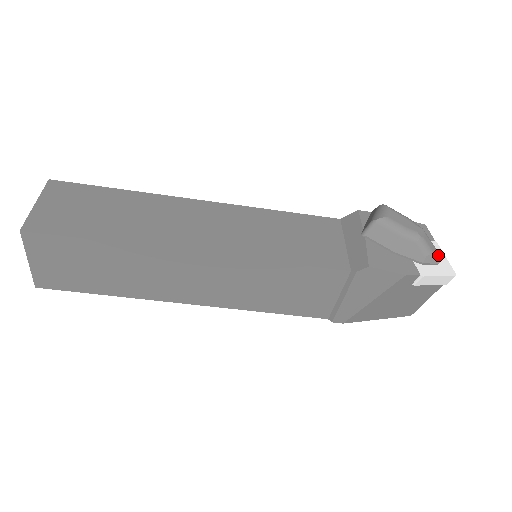
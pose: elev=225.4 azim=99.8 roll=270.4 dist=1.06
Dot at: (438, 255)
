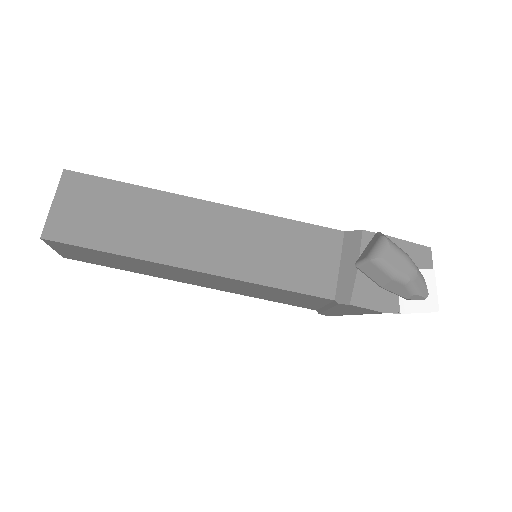
Dot at: (426, 292)
